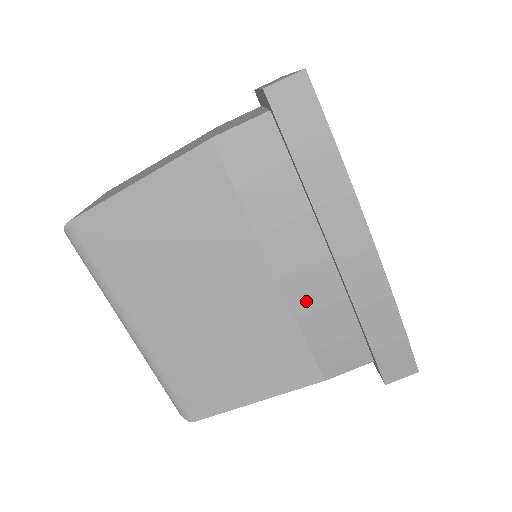
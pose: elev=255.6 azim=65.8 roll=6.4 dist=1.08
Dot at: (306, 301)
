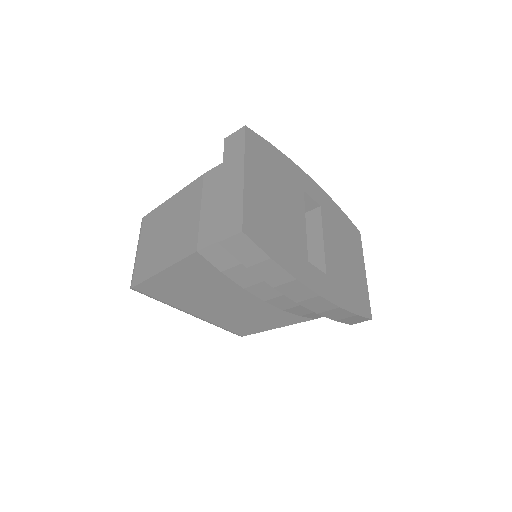
Dot at: (287, 305)
